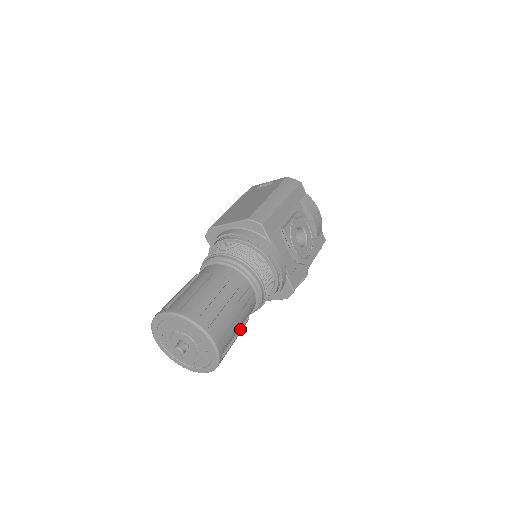
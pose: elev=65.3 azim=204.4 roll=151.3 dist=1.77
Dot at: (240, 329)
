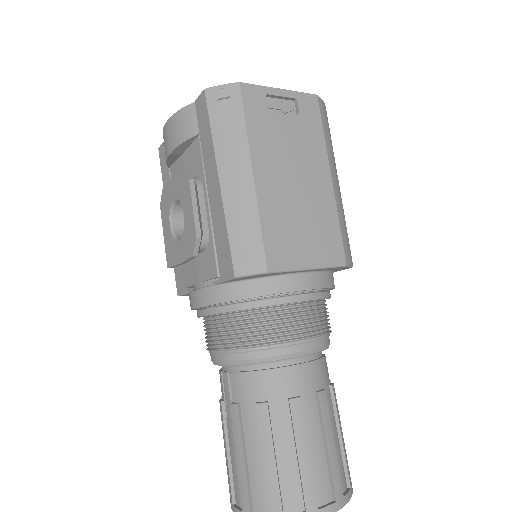
Dot at: occluded
